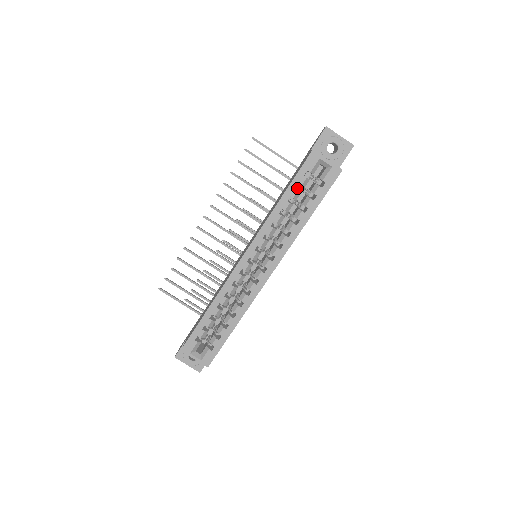
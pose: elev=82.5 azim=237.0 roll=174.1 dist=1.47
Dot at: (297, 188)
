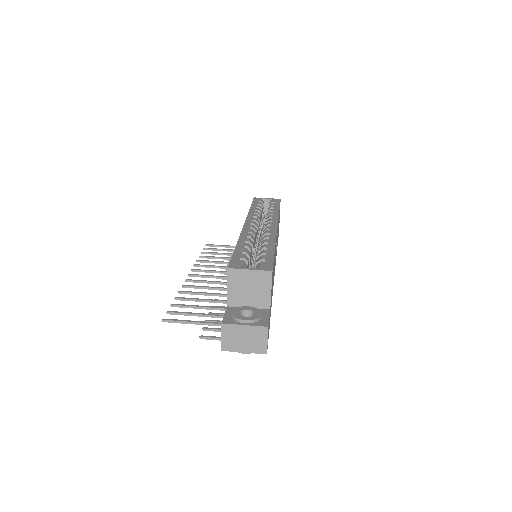
Dot at: occluded
